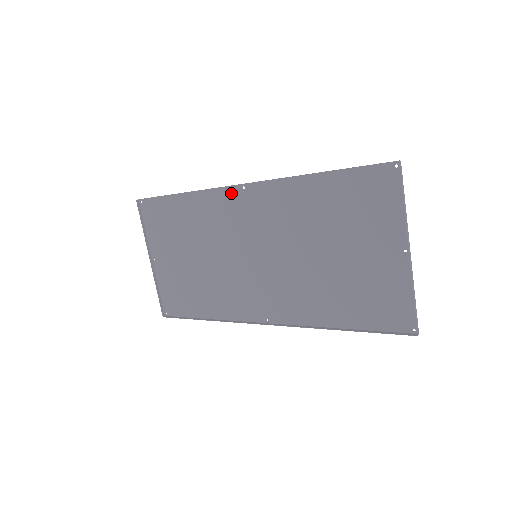
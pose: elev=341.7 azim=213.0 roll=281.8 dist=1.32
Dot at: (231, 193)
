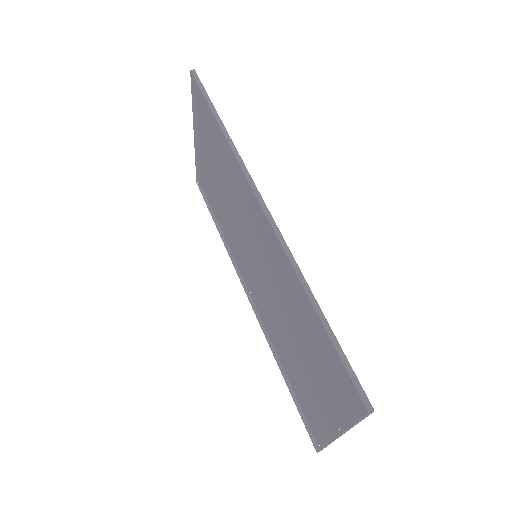
Dot at: occluded
